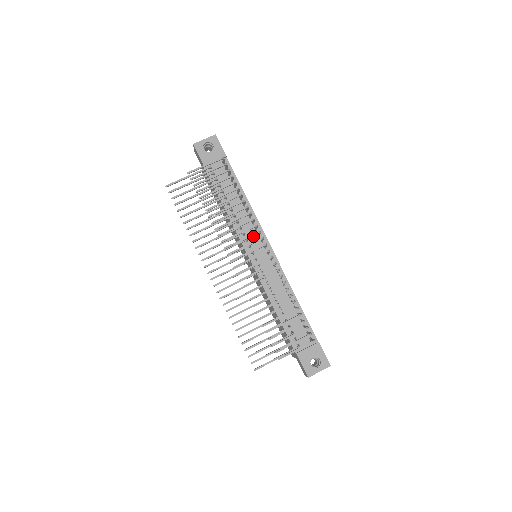
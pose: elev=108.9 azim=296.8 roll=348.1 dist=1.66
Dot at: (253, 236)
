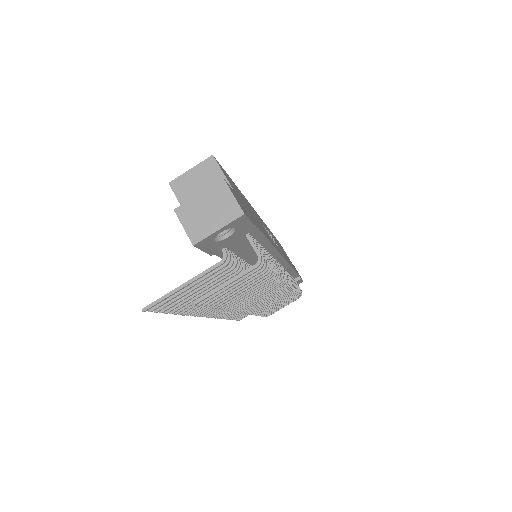
Dot at: occluded
